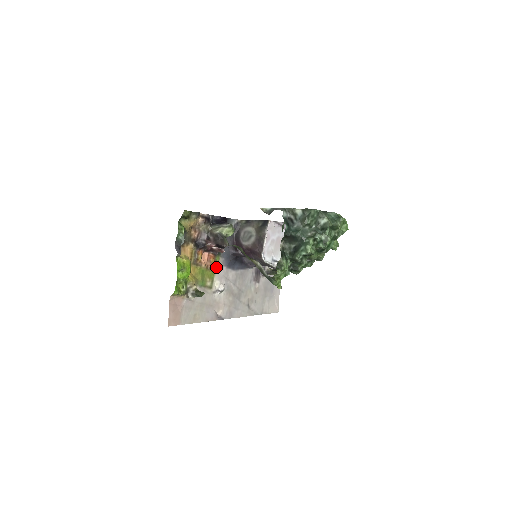
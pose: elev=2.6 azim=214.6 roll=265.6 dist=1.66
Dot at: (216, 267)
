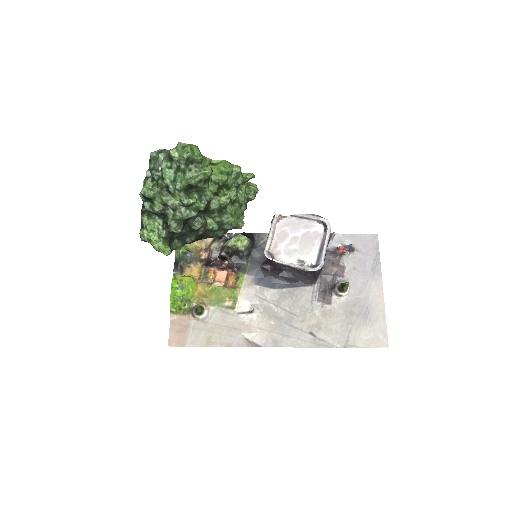
Dot at: (240, 285)
